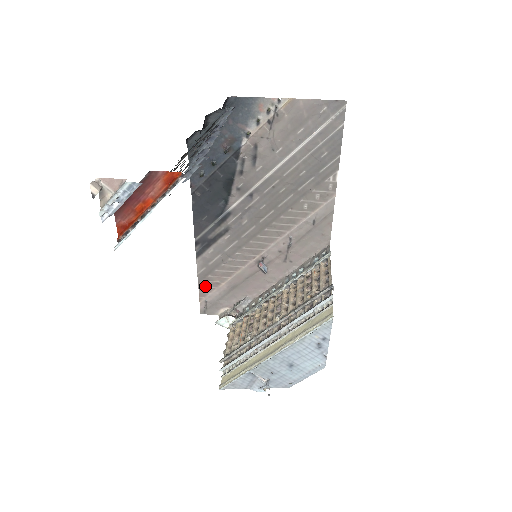
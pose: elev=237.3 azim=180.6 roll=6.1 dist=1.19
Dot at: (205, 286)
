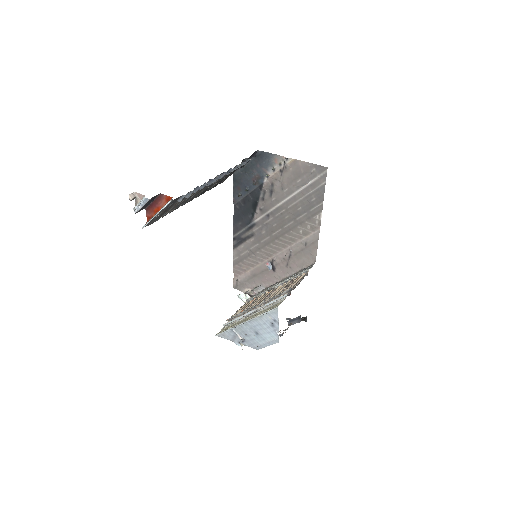
Dot at: (237, 269)
